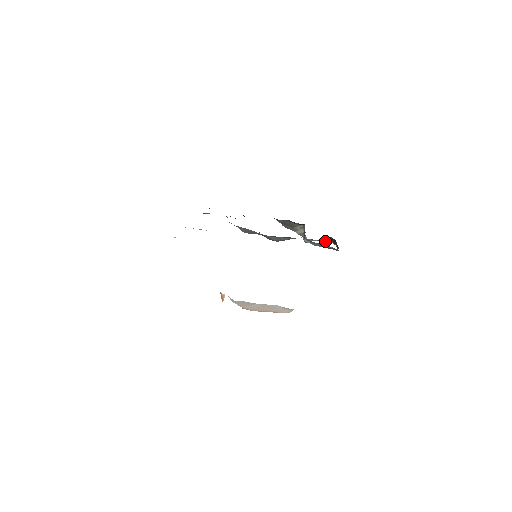
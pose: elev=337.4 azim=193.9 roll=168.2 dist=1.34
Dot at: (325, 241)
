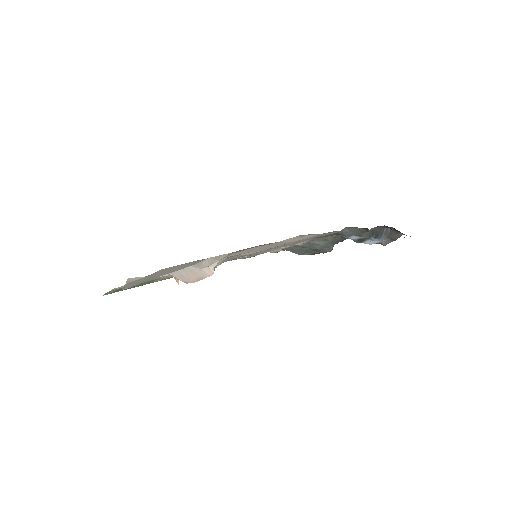
Dot at: (397, 237)
